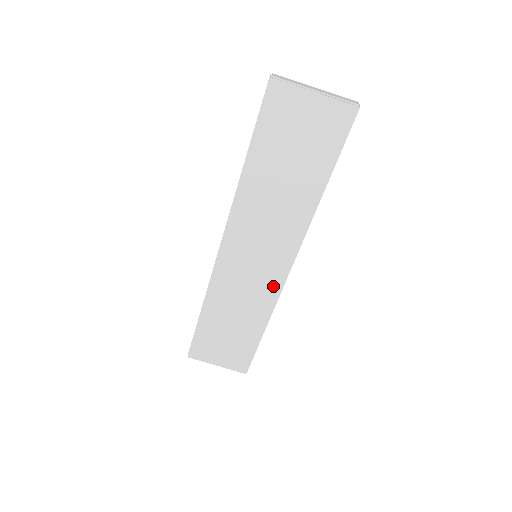
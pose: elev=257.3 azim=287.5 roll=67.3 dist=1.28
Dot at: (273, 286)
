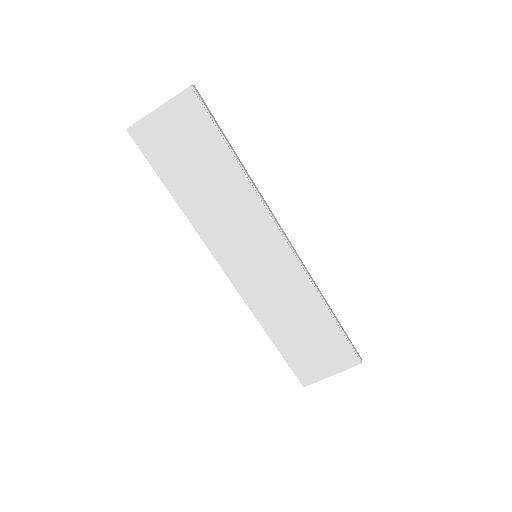
Dot at: (292, 267)
